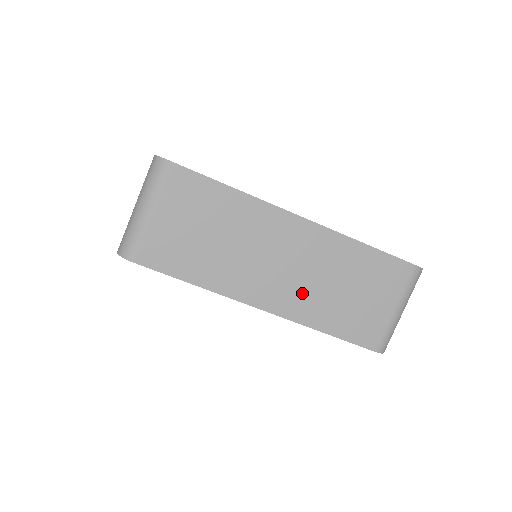
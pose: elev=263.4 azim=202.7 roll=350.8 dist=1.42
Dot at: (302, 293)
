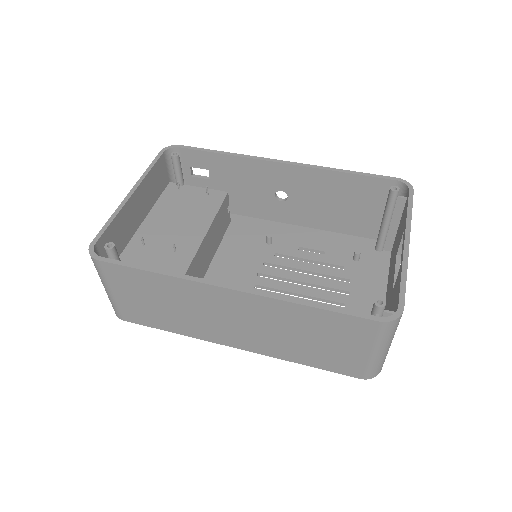
Dot at: (264, 339)
